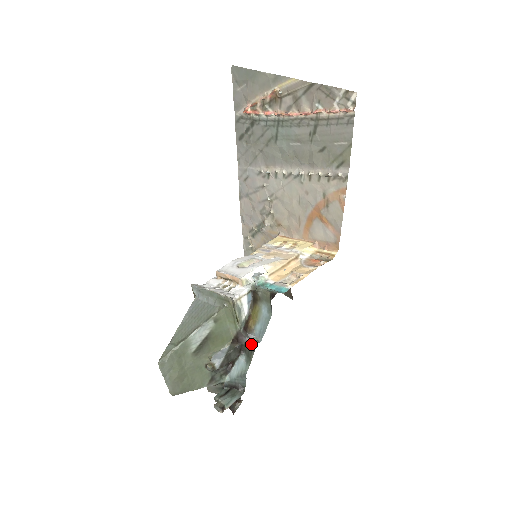
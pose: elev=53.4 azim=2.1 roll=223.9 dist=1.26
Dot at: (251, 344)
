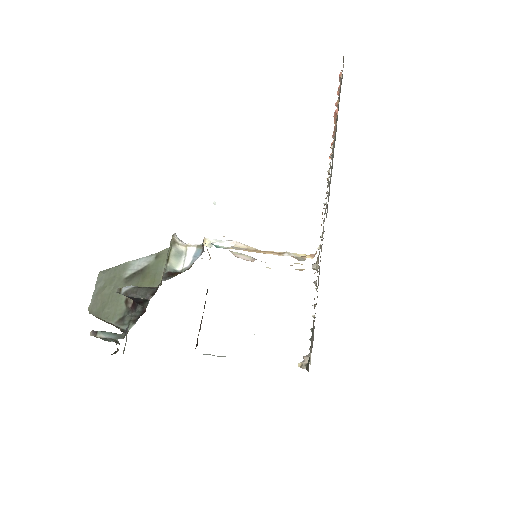
Dot at: occluded
